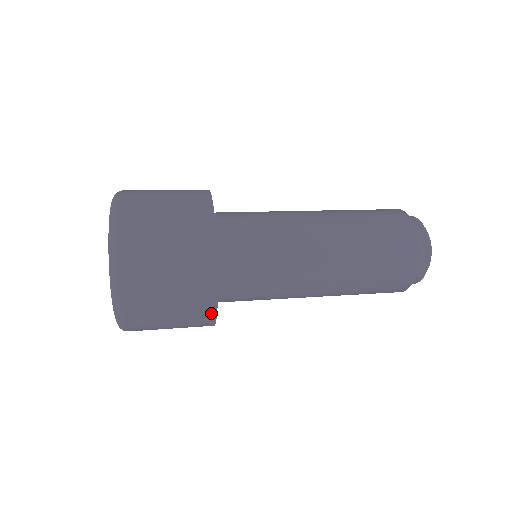
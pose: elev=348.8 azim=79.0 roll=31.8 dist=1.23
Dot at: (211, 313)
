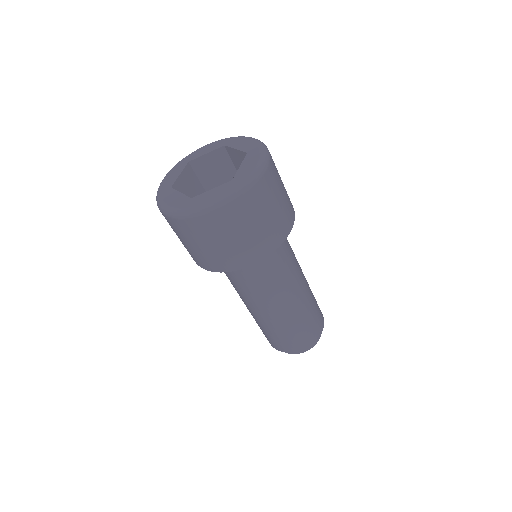
Dot at: occluded
